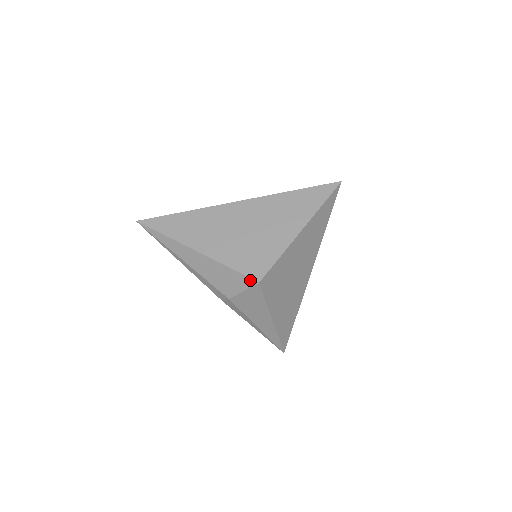
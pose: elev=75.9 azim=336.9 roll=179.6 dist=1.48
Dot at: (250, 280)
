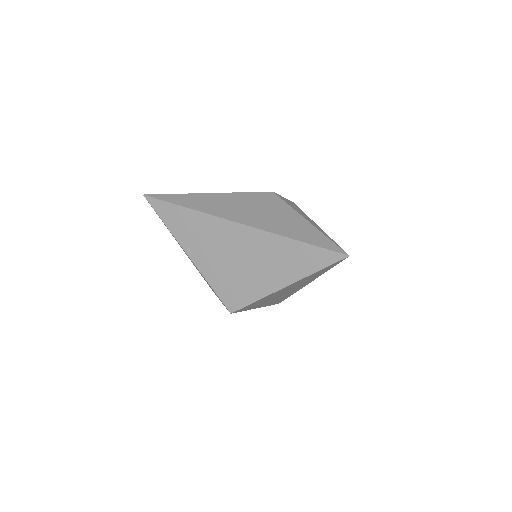
Dot at: (225, 306)
